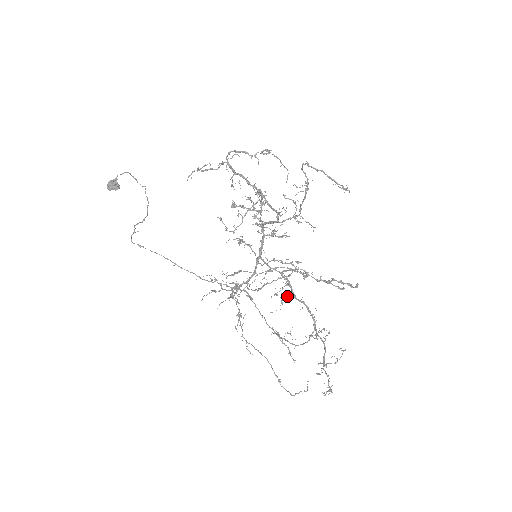
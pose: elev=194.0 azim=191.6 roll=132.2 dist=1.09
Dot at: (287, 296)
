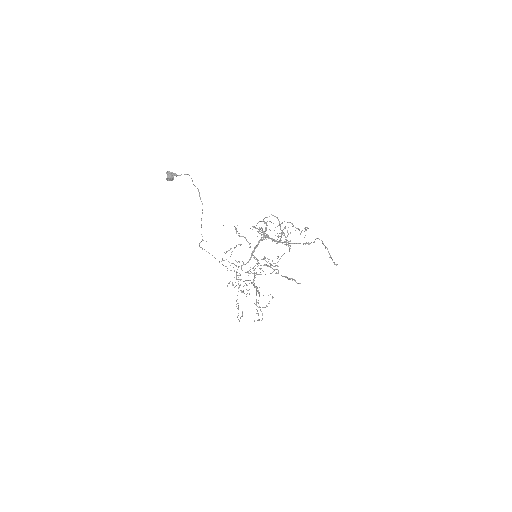
Dot at: (252, 268)
